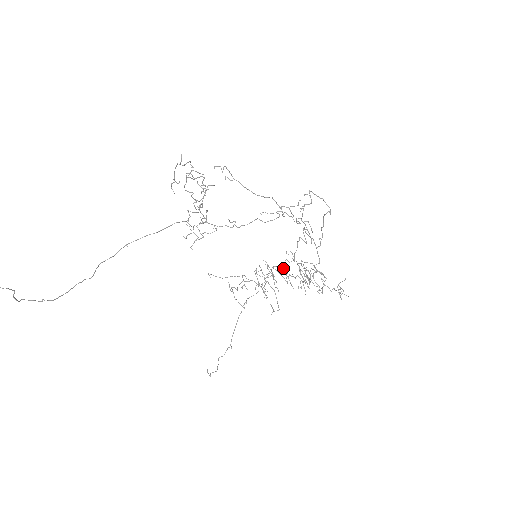
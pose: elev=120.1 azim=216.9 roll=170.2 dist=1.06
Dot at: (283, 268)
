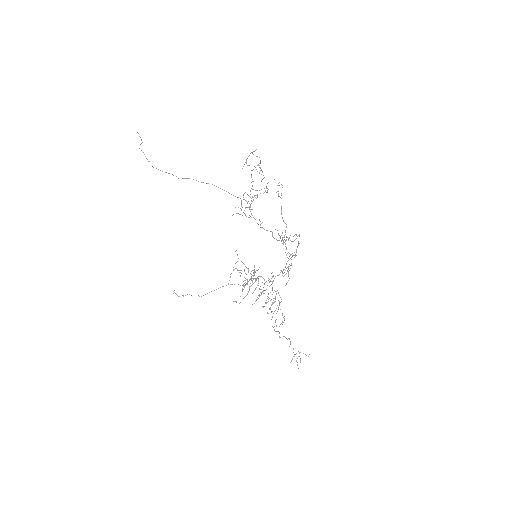
Dot at: occluded
